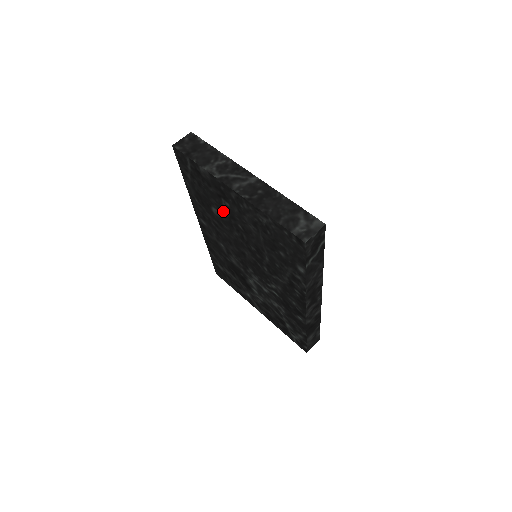
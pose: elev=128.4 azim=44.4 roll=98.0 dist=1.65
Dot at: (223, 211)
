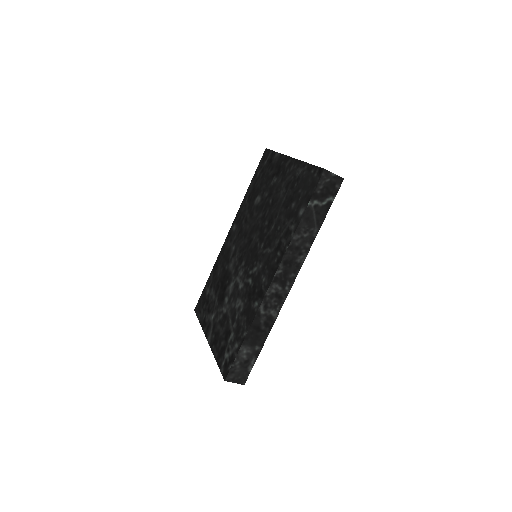
Dot at: (266, 193)
